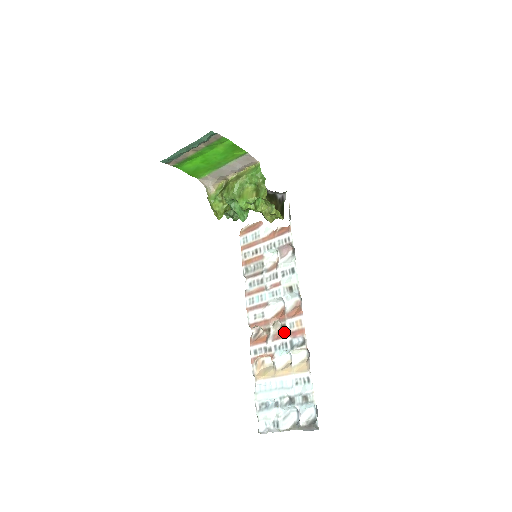
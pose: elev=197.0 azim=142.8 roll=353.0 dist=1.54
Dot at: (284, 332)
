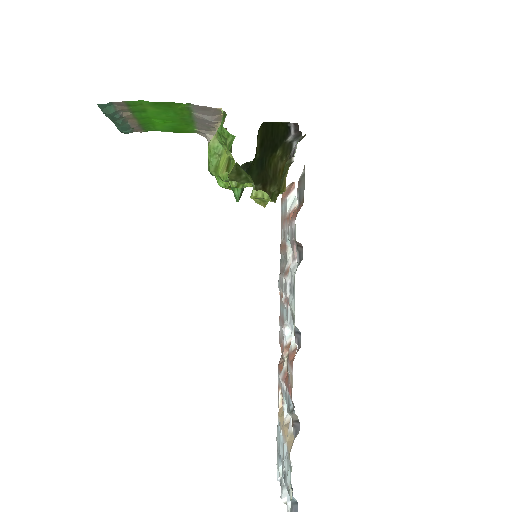
Dot at: (287, 377)
